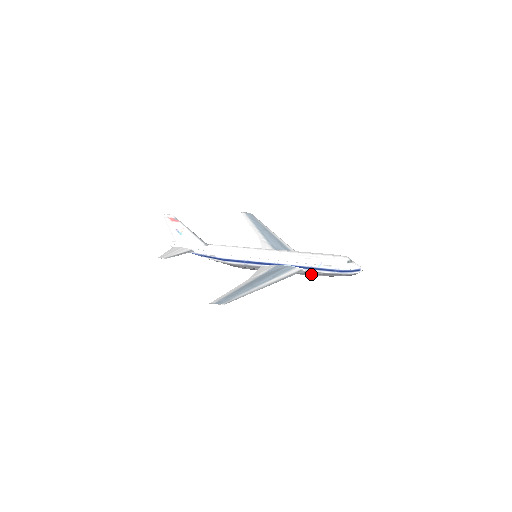
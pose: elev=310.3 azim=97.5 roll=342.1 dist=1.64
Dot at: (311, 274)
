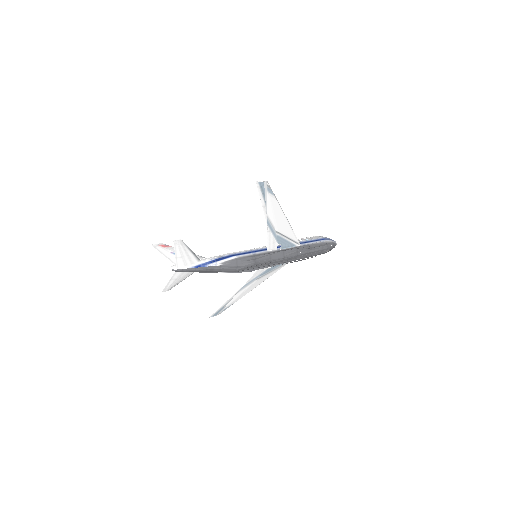
Dot at: (308, 248)
